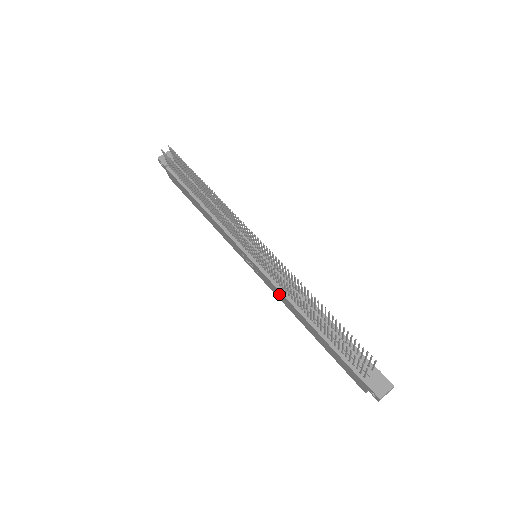
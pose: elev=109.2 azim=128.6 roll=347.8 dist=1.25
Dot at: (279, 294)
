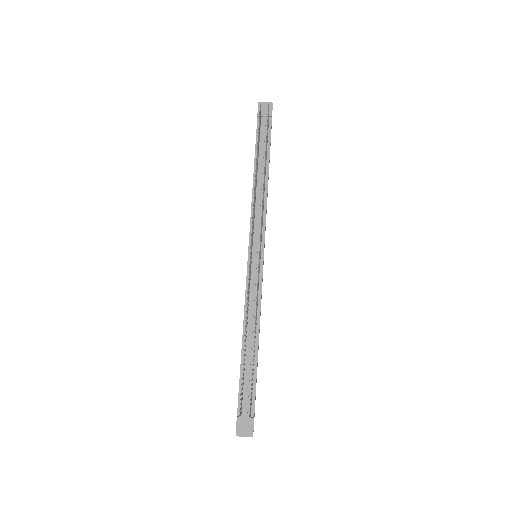
Dot at: occluded
